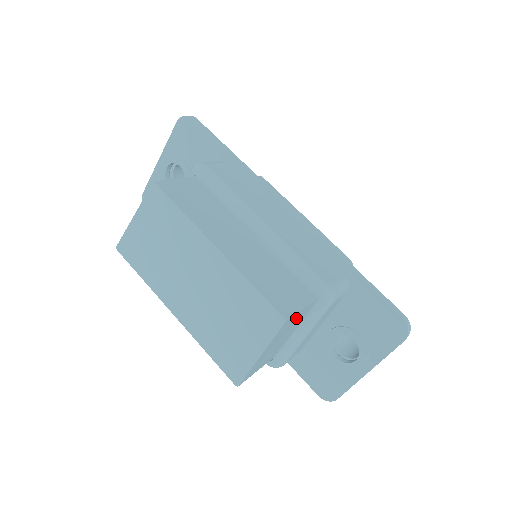
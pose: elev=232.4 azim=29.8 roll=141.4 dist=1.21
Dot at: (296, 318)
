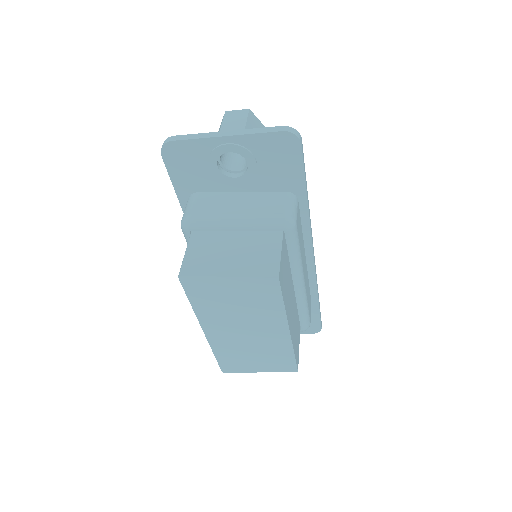
Dot at: occluded
